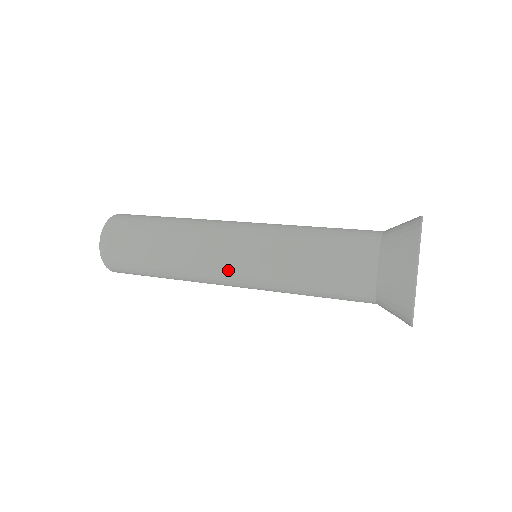
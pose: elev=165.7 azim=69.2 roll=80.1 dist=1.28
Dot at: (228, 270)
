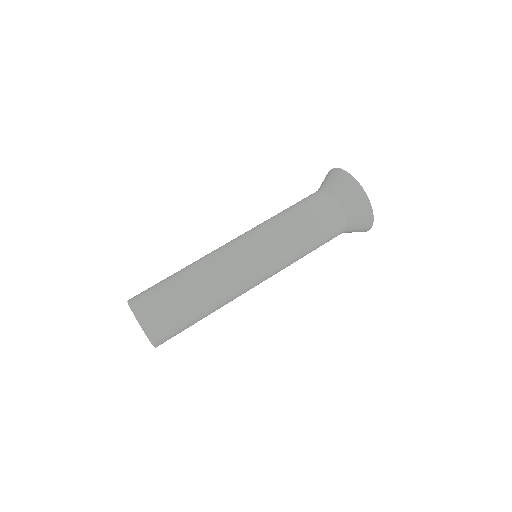
Dot at: (257, 272)
